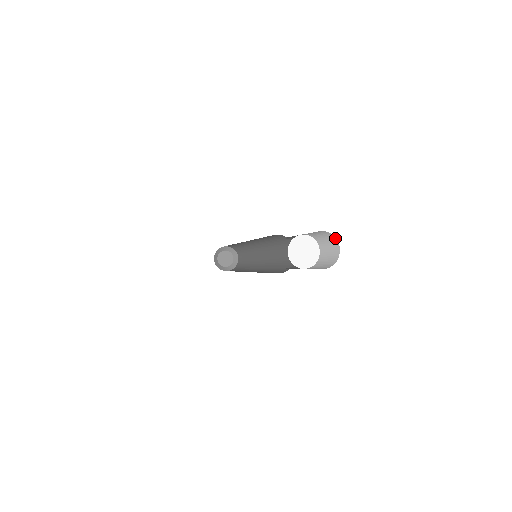
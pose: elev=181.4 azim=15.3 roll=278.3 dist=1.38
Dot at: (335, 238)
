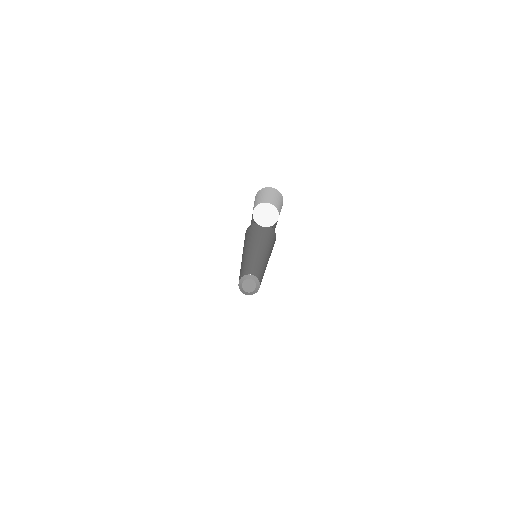
Dot at: (276, 190)
